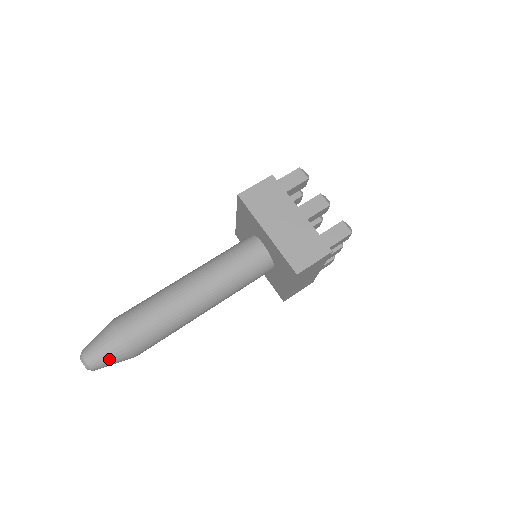
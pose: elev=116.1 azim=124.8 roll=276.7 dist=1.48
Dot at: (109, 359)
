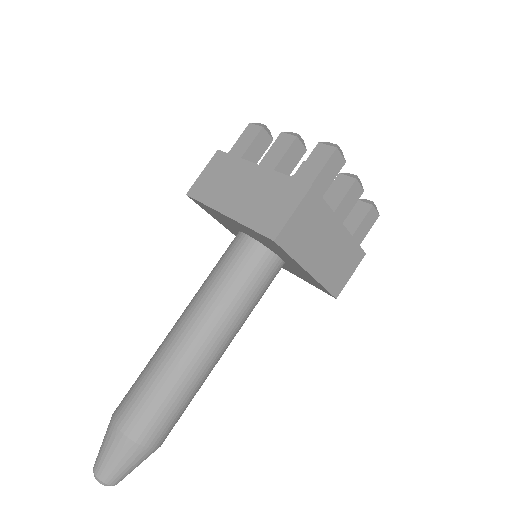
Dot at: occluded
